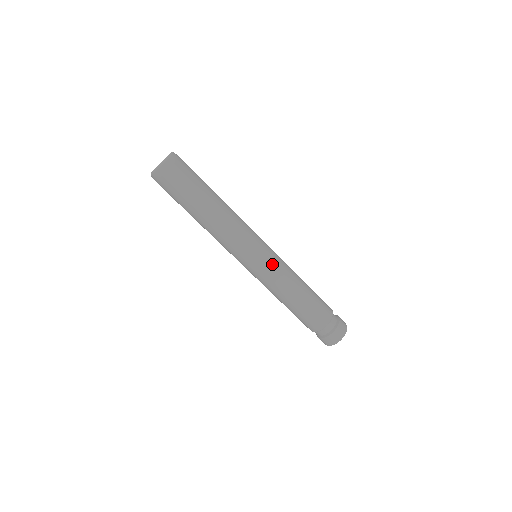
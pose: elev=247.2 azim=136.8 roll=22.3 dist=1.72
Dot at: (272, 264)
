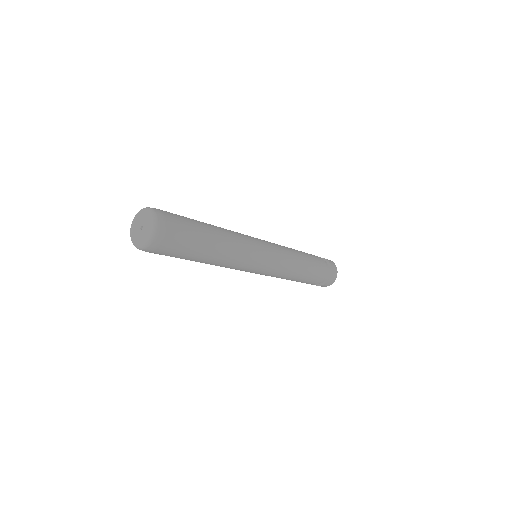
Dot at: (274, 268)
